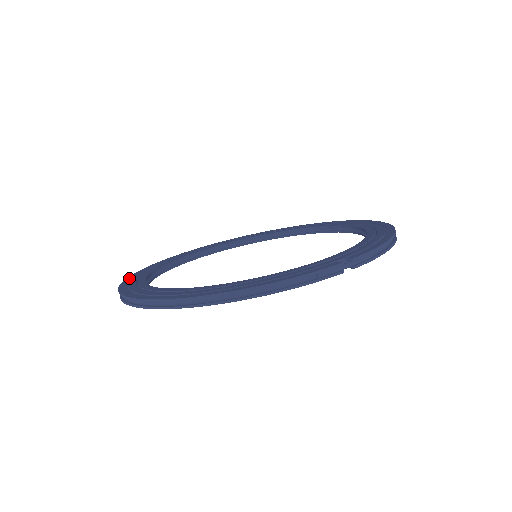
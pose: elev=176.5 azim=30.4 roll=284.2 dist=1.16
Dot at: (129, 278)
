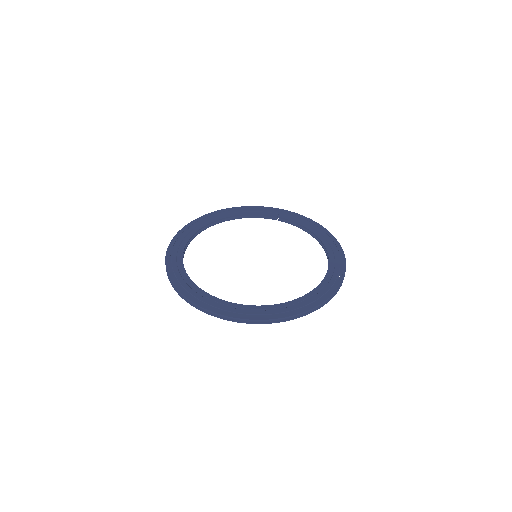
Dot at: (181, 289)
